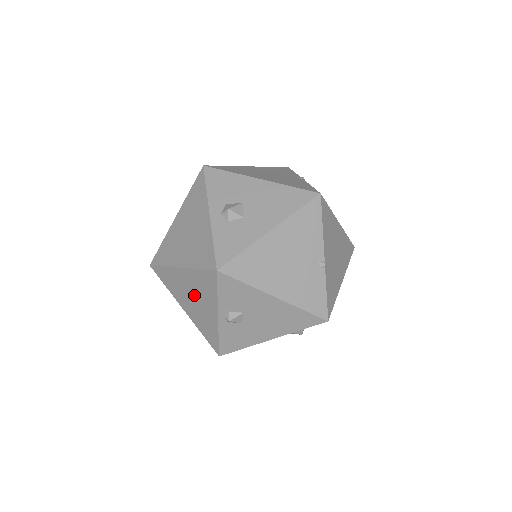
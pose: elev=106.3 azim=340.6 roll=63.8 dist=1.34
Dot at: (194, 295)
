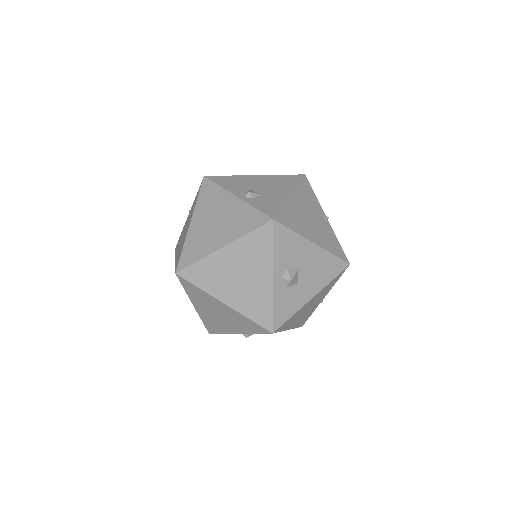
Dot at: (222, 315)
